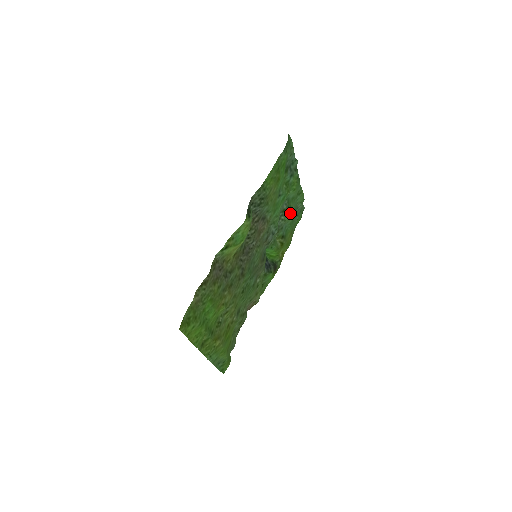
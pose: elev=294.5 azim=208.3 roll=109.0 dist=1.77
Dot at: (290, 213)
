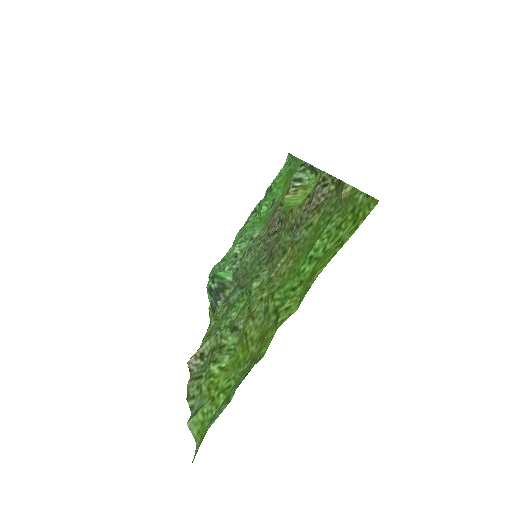
Dot at: occluded
